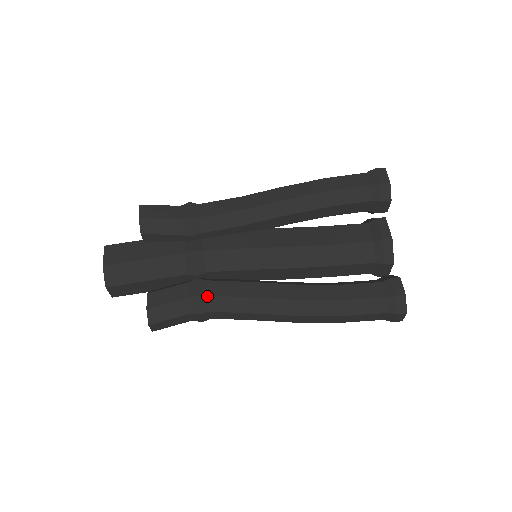
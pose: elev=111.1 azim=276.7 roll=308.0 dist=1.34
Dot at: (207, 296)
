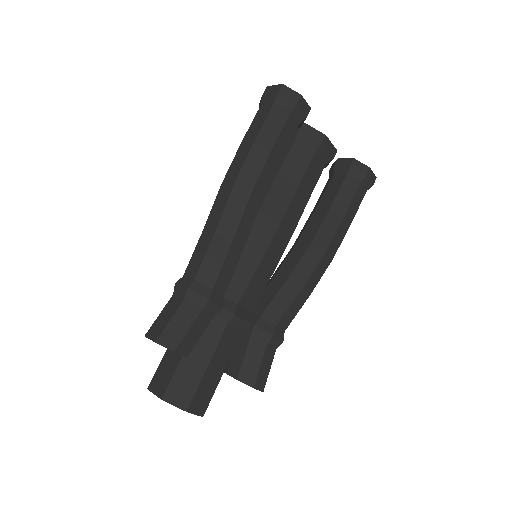
Dot at: (276, 326)
